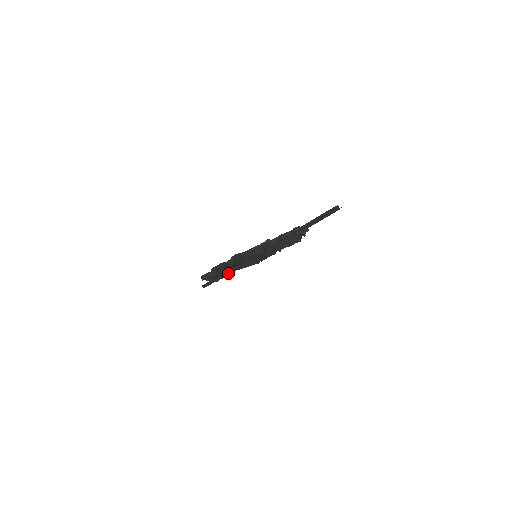
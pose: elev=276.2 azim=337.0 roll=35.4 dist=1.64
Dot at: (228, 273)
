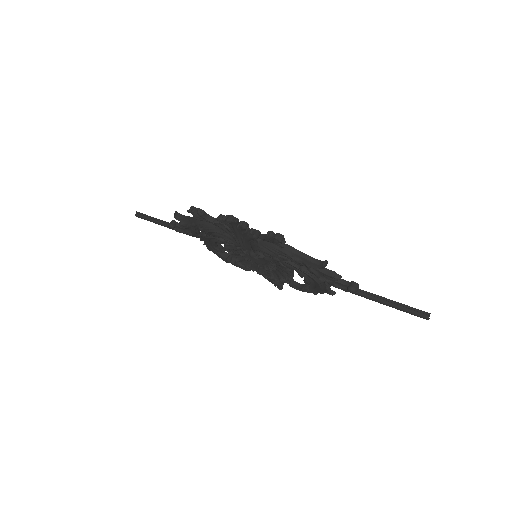
Dot at: (194, 235)
